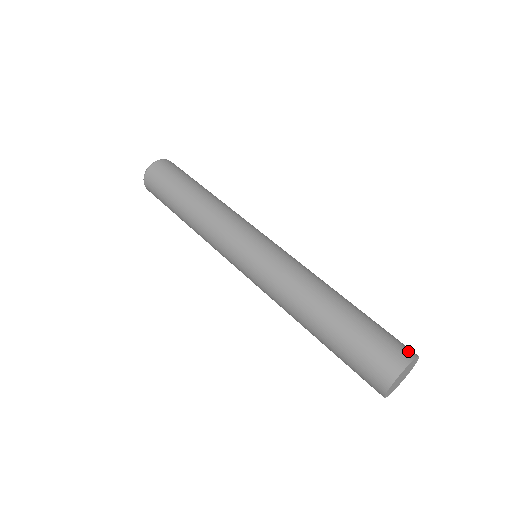
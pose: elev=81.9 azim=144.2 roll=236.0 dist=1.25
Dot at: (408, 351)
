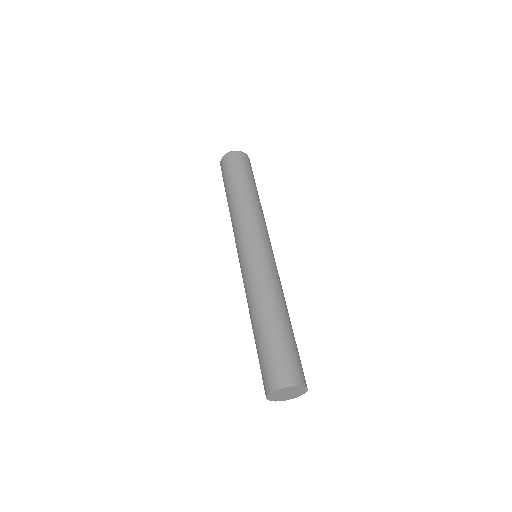
Dot at: (275, 382)
